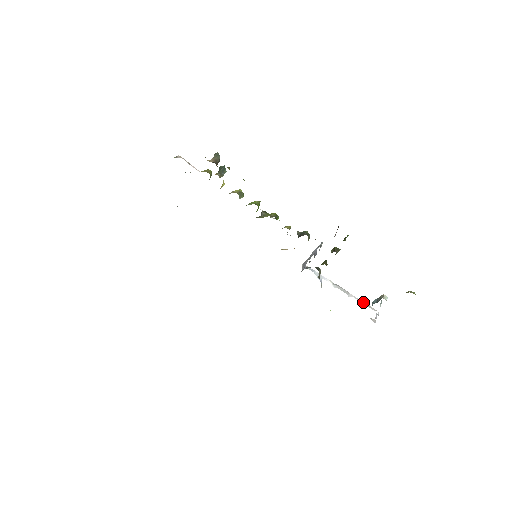
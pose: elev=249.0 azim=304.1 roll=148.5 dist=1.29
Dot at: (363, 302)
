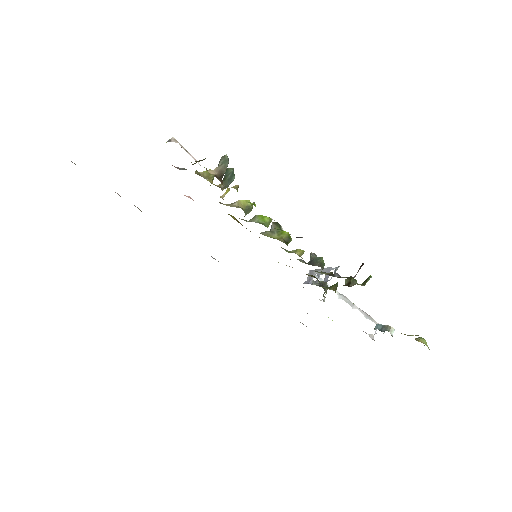
Dot at: (367, 315)
